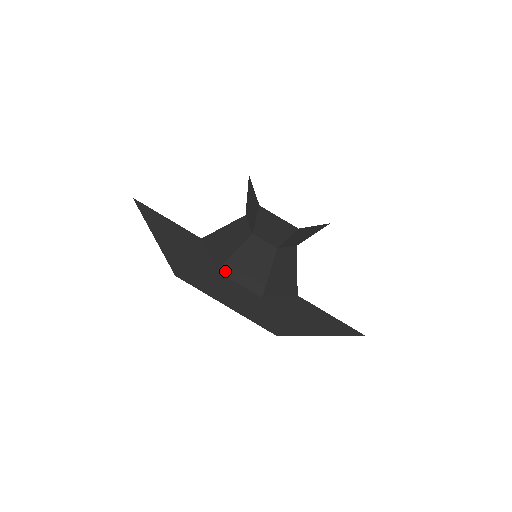
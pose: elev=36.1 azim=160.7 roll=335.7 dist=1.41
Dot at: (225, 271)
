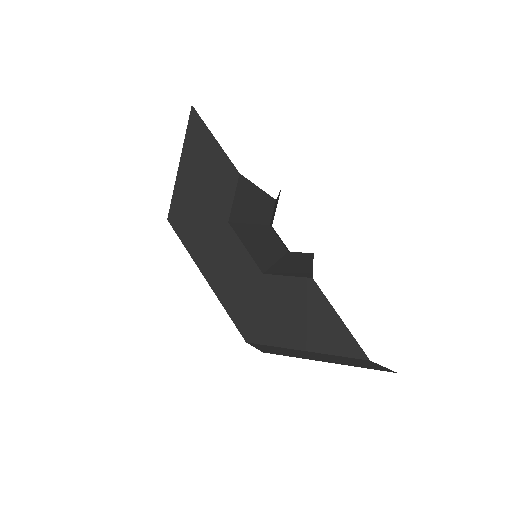
Dot at: (236, 228)
